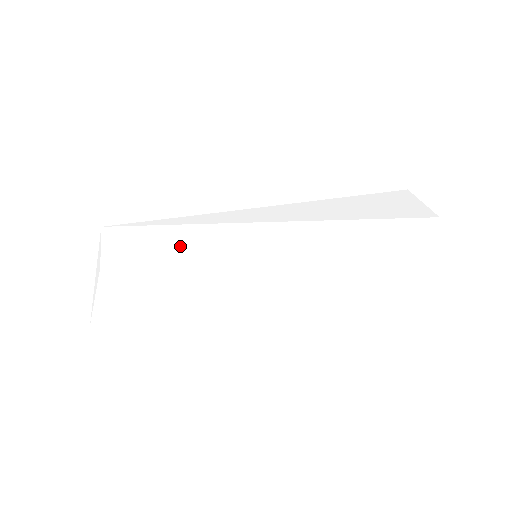
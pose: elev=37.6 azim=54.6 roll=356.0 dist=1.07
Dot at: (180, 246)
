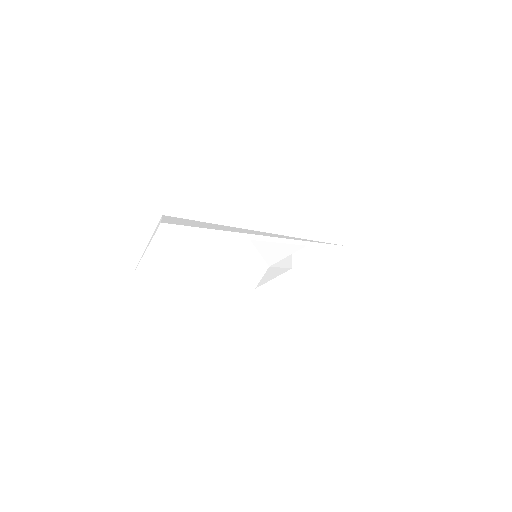
Dot at: occluded
